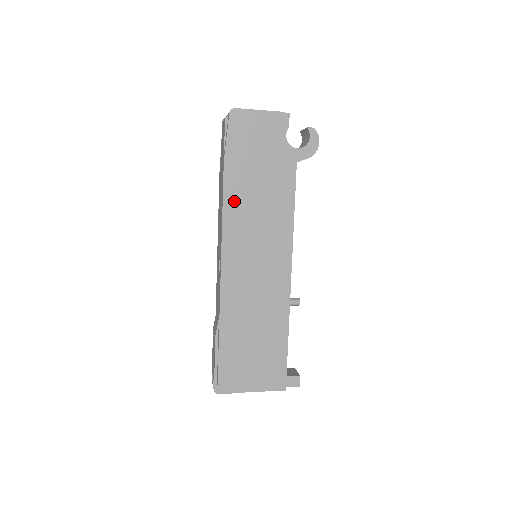
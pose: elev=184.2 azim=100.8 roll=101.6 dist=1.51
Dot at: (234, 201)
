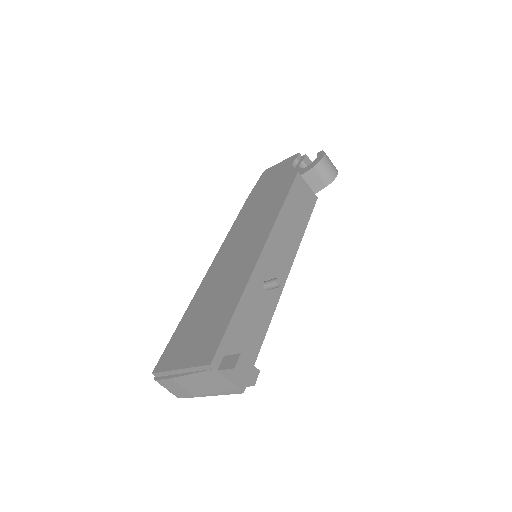
Dot at: (244, 215)
